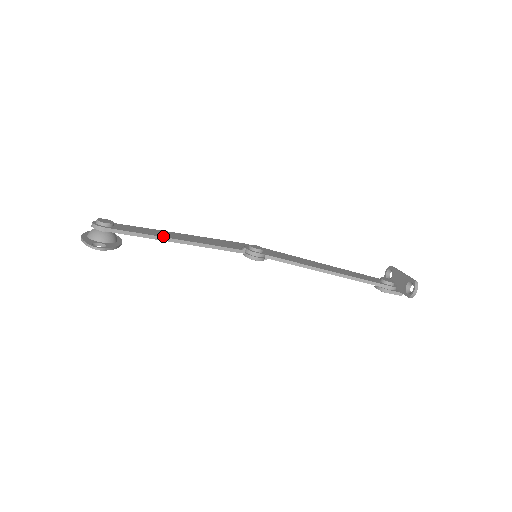
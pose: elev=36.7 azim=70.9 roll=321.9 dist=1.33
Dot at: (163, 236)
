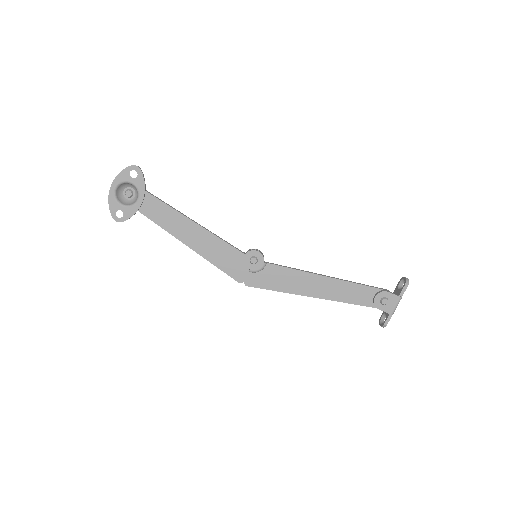
Dot at: (177, 213)
